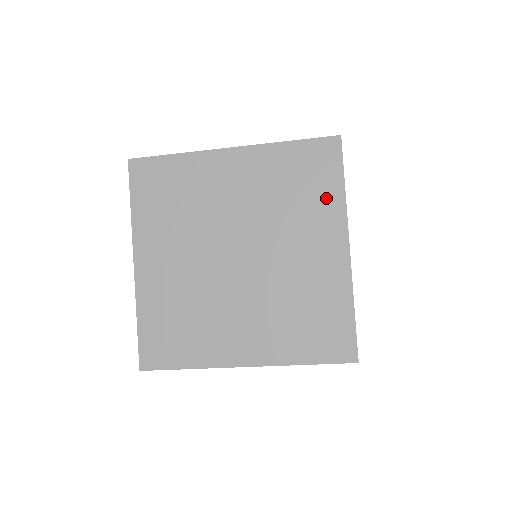
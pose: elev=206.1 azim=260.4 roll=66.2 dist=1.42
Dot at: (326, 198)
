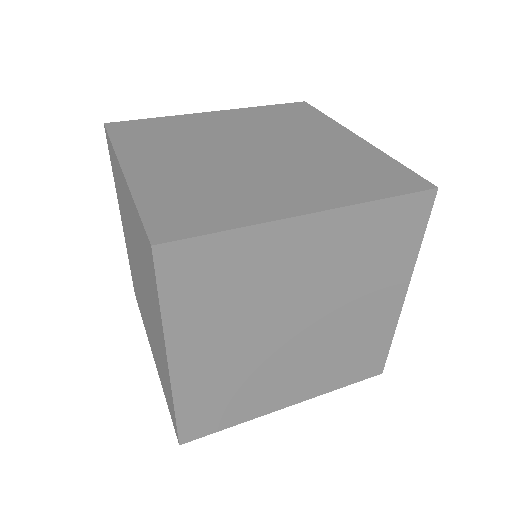
Dot at: (401, 256)
